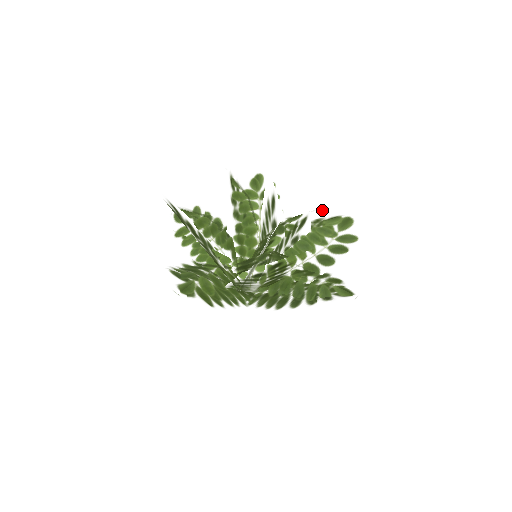
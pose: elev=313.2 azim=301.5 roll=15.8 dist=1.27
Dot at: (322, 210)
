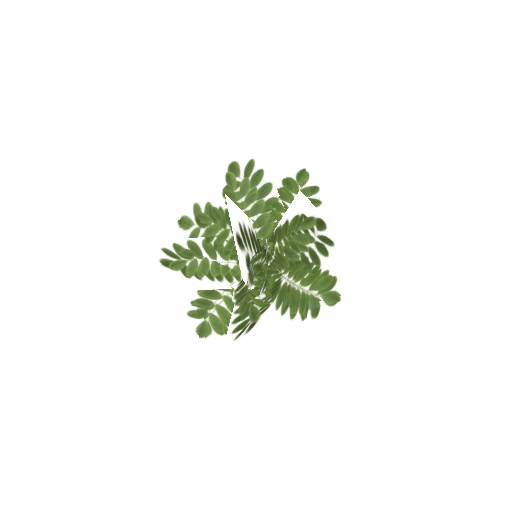
Dot at: (298, 203)
